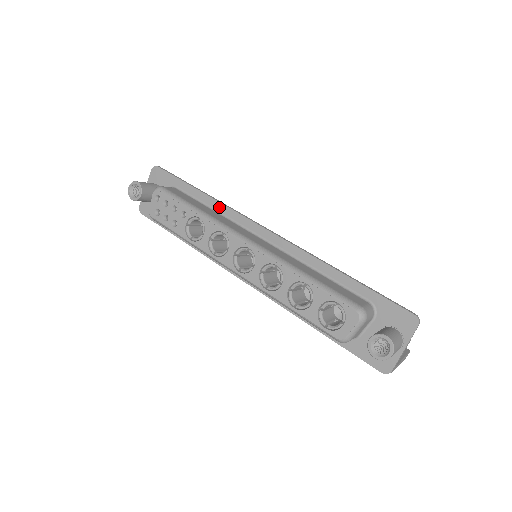
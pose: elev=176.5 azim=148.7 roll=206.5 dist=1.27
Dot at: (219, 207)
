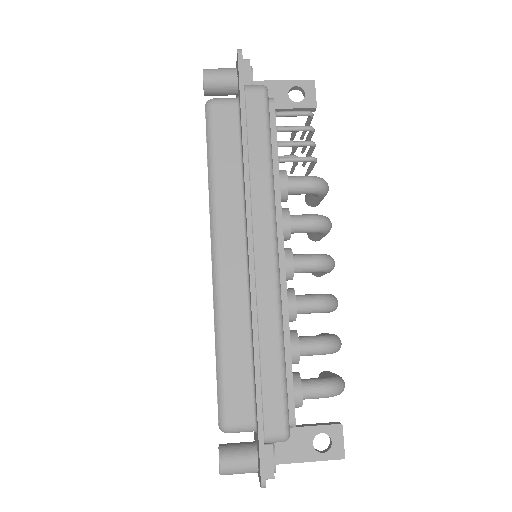
Dot at: (244, 176)
